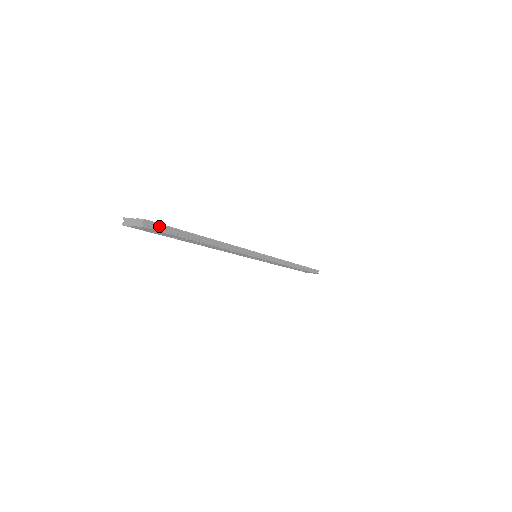
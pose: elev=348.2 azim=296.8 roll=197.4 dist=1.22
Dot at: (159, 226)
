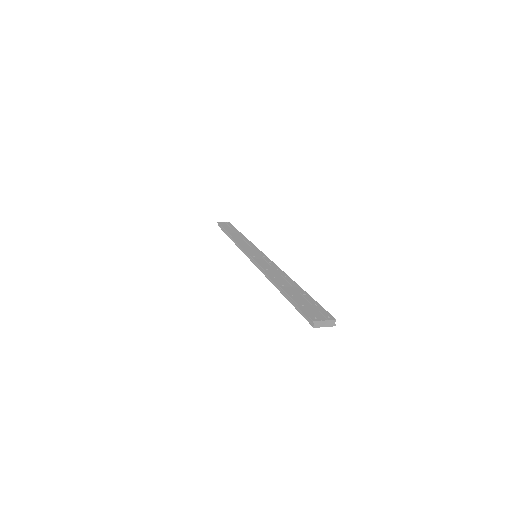
Dot at: (325, 312)
